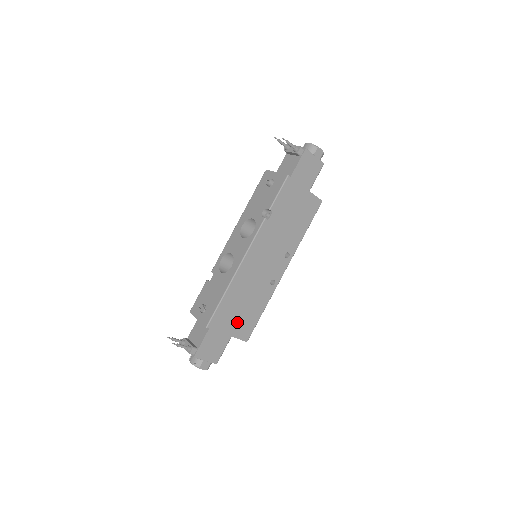
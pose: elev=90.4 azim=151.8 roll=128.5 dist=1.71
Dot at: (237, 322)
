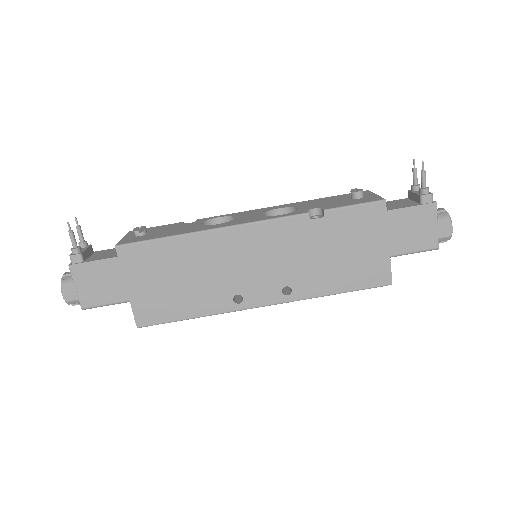
Dot at: (152, 288)
